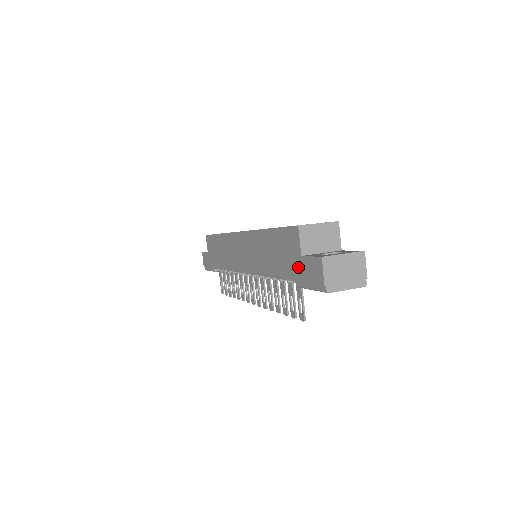
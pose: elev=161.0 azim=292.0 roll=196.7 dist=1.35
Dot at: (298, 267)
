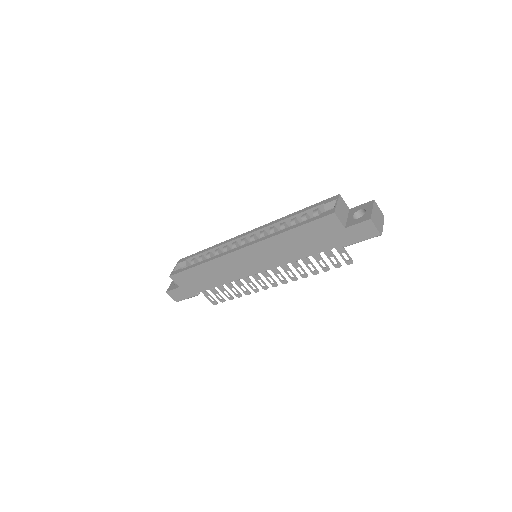
Dot at: (343, 236)
